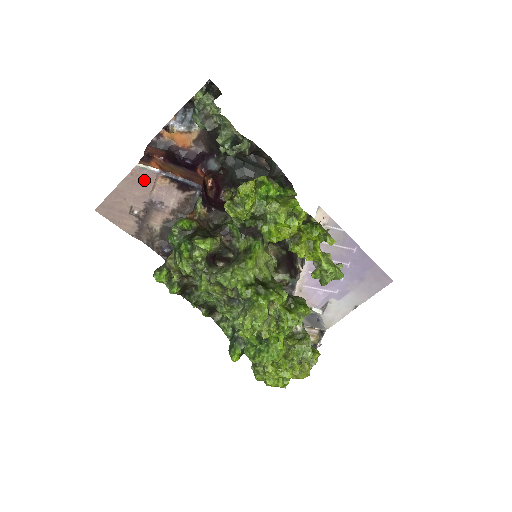
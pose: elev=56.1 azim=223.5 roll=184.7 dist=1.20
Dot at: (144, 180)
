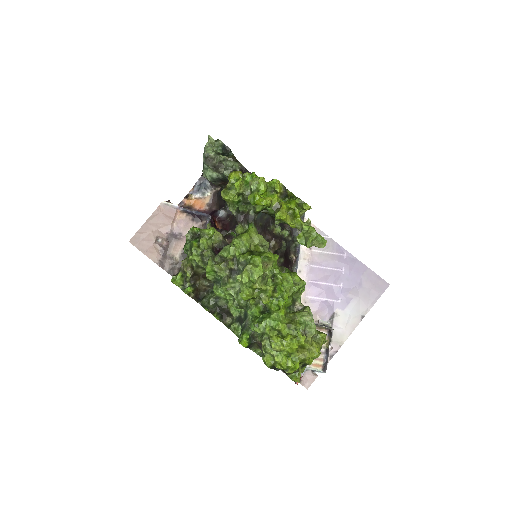
Dot at: (167, 214)
